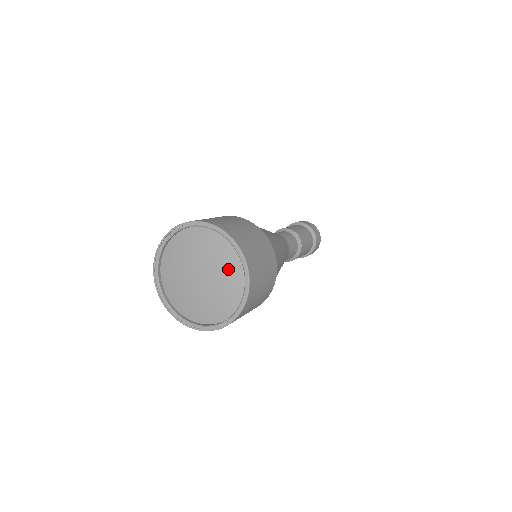
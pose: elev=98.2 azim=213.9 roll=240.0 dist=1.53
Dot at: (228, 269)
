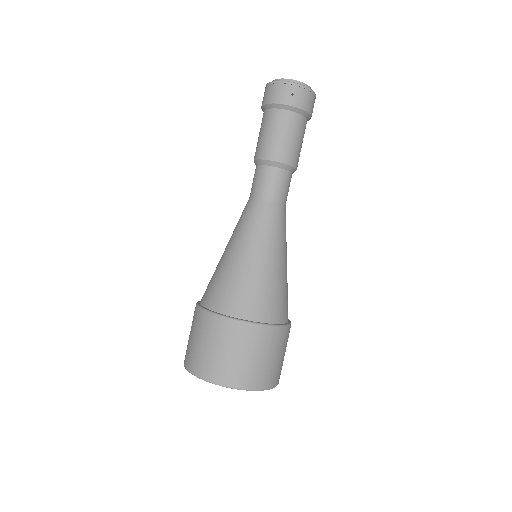
Dot at: occluded
